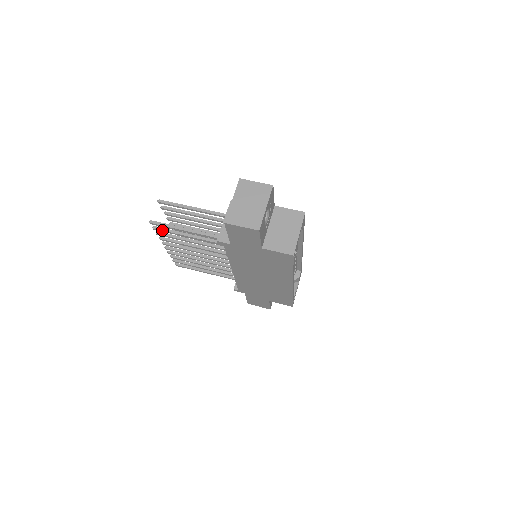
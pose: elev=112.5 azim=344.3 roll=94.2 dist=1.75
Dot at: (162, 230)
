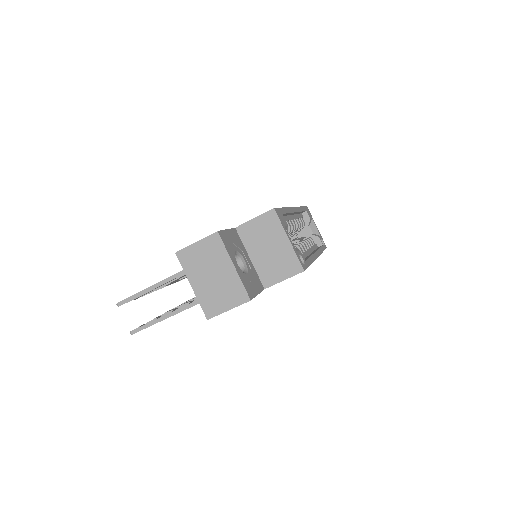
Dot at: occluded
